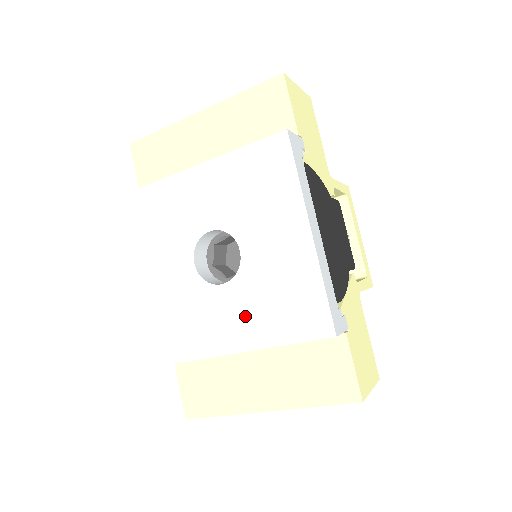
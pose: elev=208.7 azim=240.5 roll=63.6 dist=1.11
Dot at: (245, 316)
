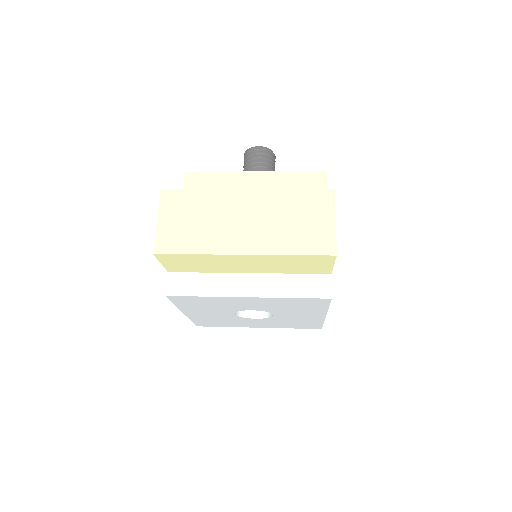
Dot at: (268, 324)
